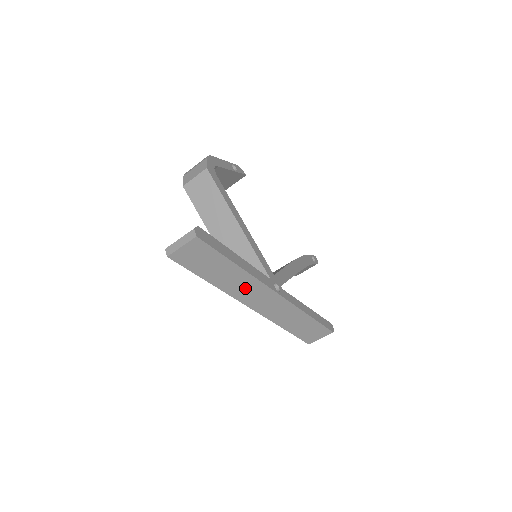
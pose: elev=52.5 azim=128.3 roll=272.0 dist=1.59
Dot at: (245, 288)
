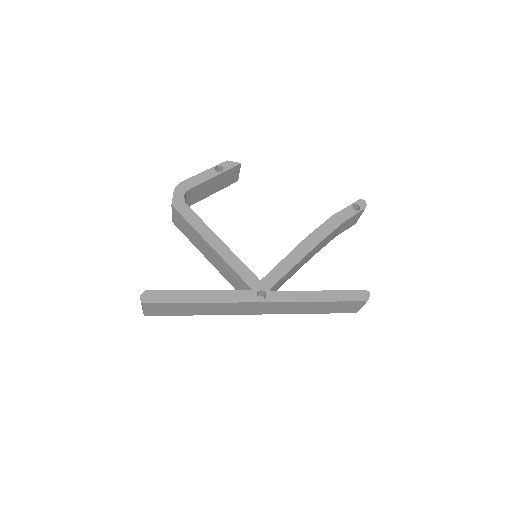
Dot at: (228, 309)
